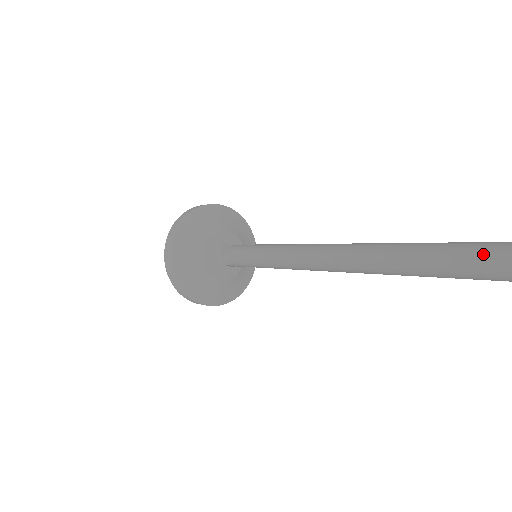
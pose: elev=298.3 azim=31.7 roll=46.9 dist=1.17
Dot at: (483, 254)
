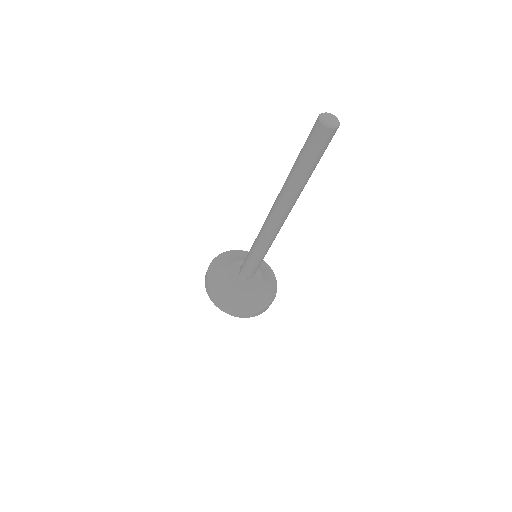
Dot at: occluded
